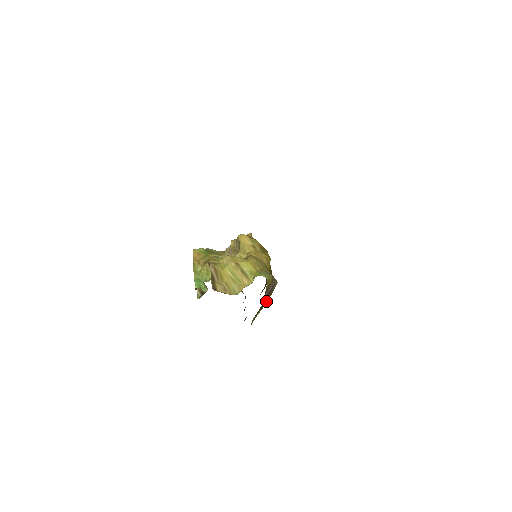
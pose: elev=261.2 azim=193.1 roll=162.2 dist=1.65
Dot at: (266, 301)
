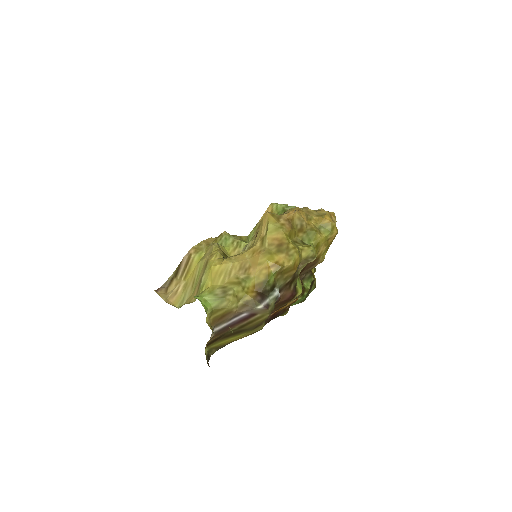
Dot at: (246, 328)
